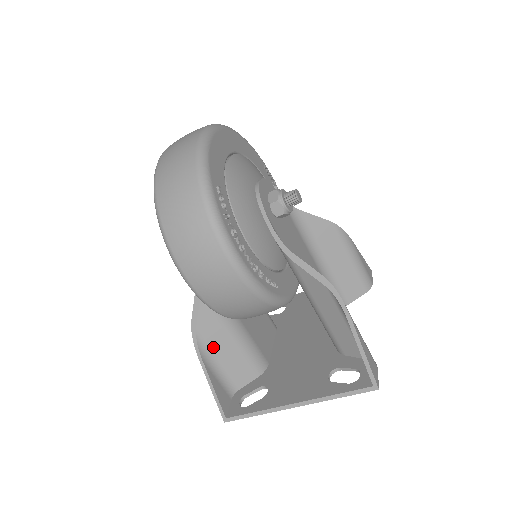
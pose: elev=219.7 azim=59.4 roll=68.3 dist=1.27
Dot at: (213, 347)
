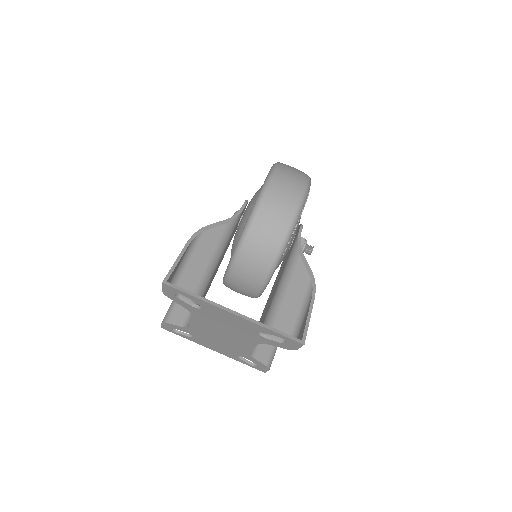
Dot at: (197, 252)
